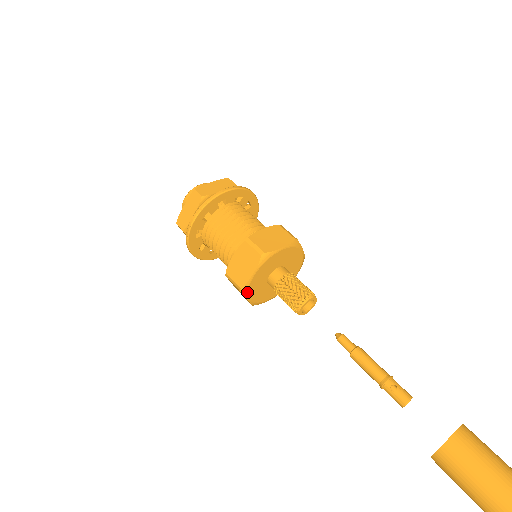
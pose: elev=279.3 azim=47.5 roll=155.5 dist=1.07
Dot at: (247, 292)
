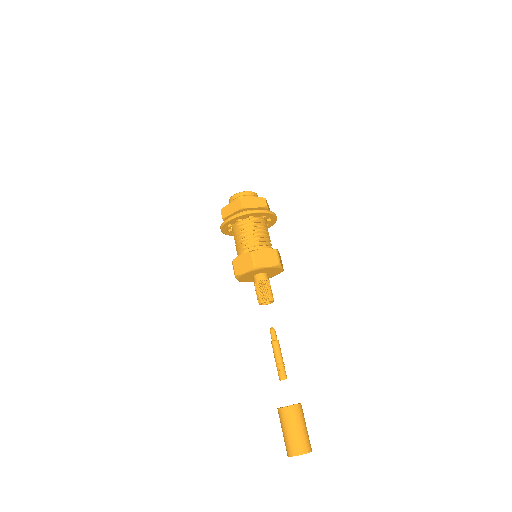
Dot at: (238, 278)
